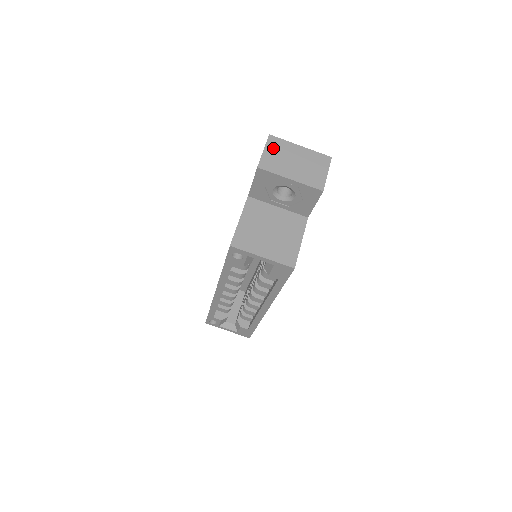
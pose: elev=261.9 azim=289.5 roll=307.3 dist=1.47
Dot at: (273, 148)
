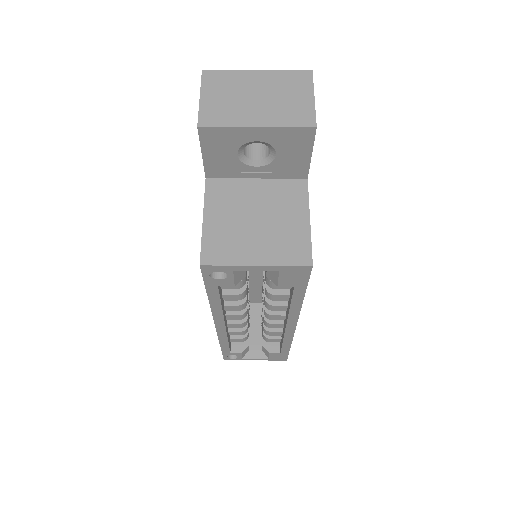
Dot at: (214, 88)
